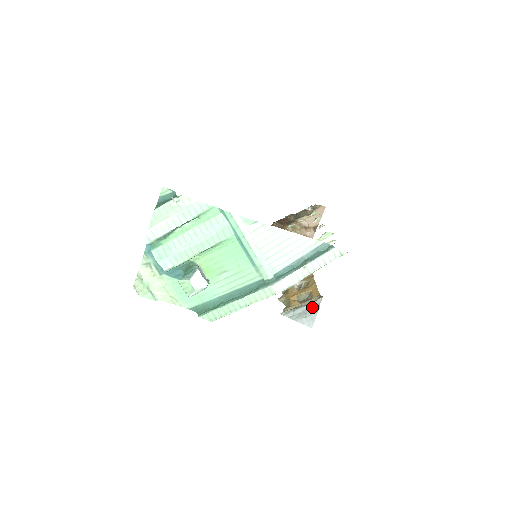
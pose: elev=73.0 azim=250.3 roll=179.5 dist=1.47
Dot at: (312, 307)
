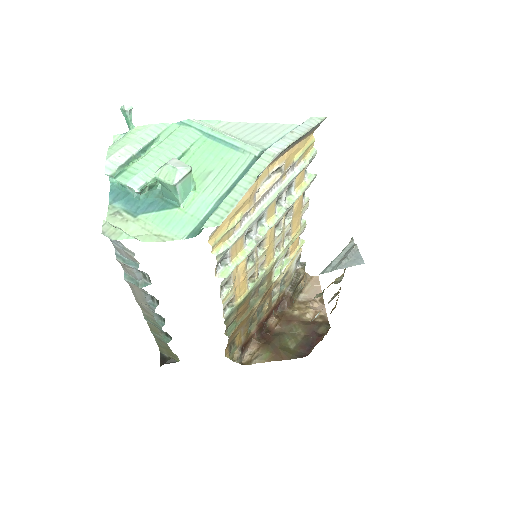
Dot at: (348, 250)
